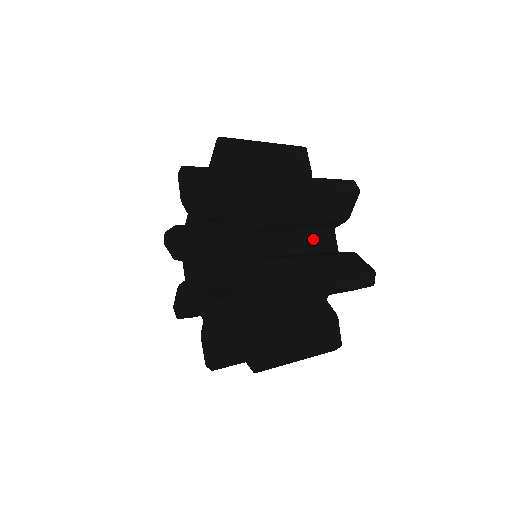
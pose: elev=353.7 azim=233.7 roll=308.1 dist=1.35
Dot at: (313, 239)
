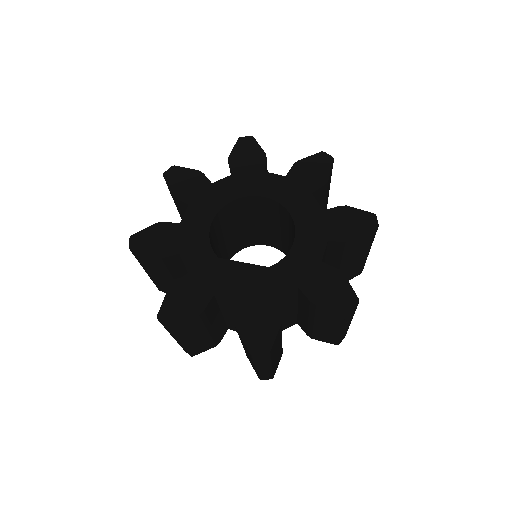
Dot at: occluded
